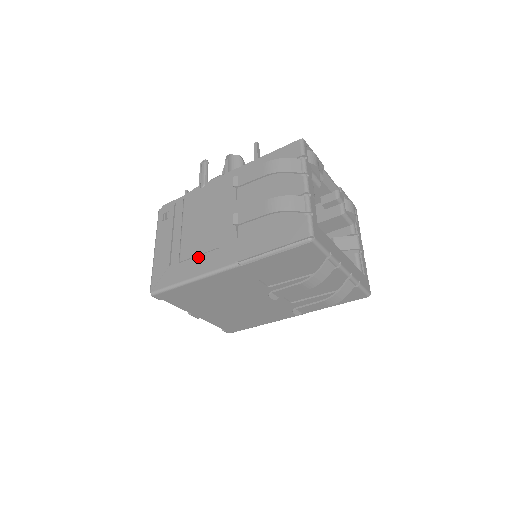
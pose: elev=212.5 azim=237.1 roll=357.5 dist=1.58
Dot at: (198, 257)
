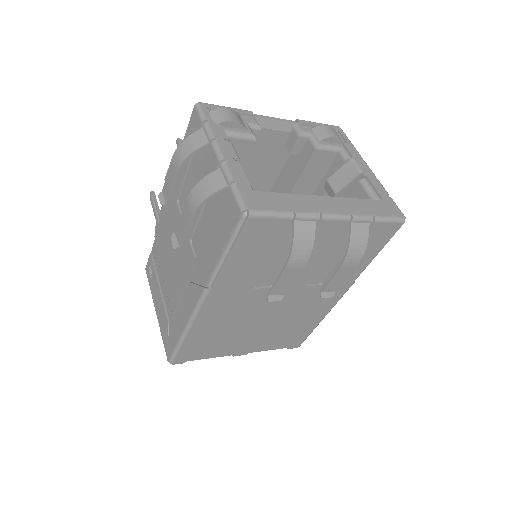
Dot at: (180, 301)
